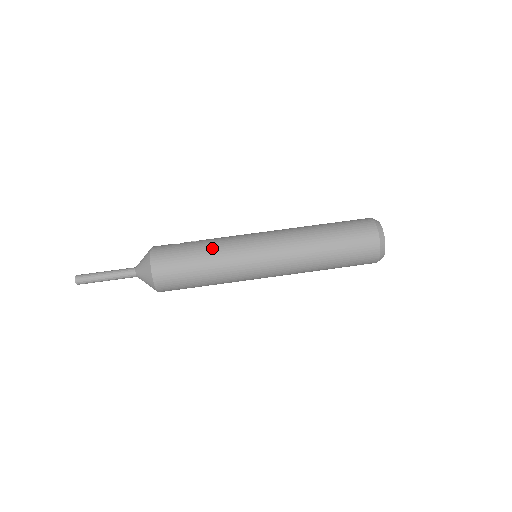
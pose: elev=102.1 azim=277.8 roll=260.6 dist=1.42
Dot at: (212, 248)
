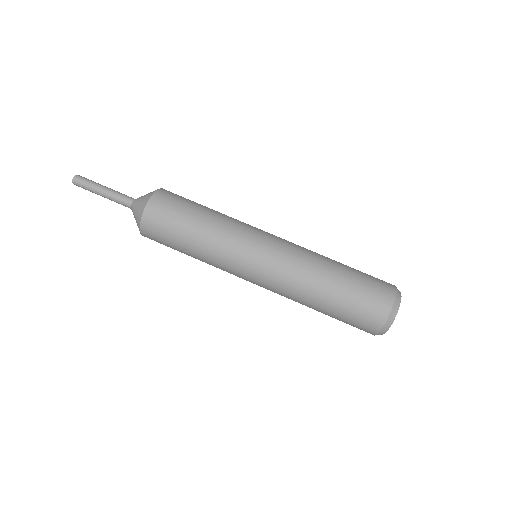
Dot at: (221, 214)
